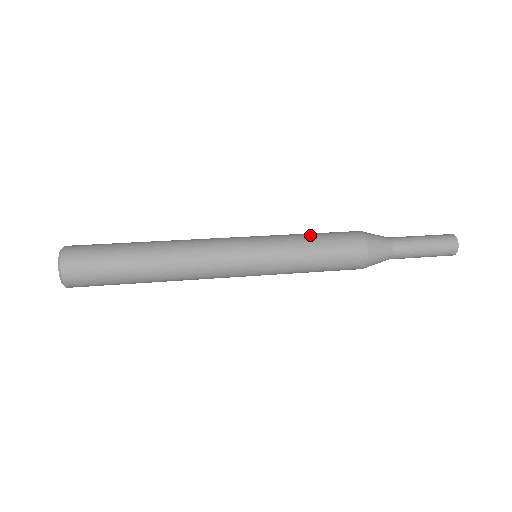
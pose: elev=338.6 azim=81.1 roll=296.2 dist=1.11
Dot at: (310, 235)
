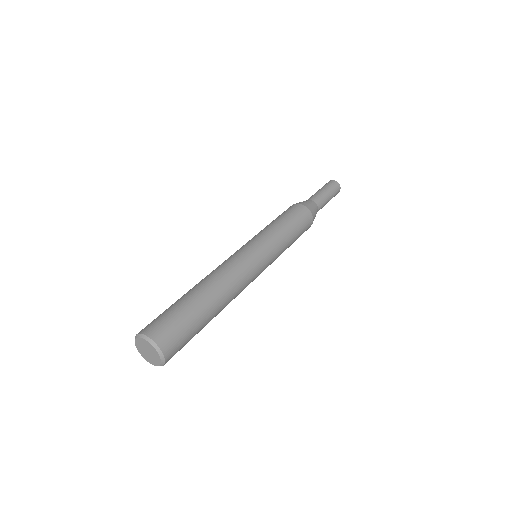
Dot at: (276, 221)
